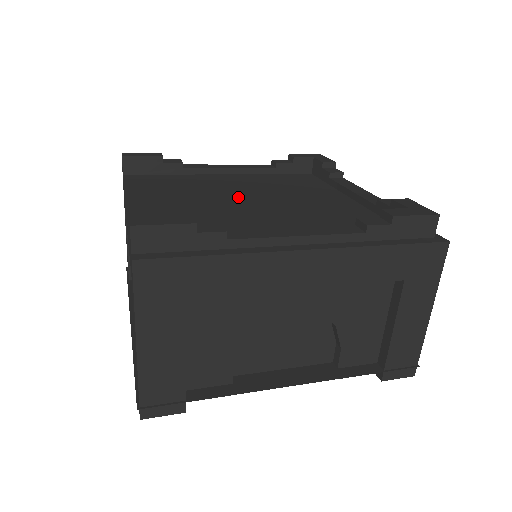
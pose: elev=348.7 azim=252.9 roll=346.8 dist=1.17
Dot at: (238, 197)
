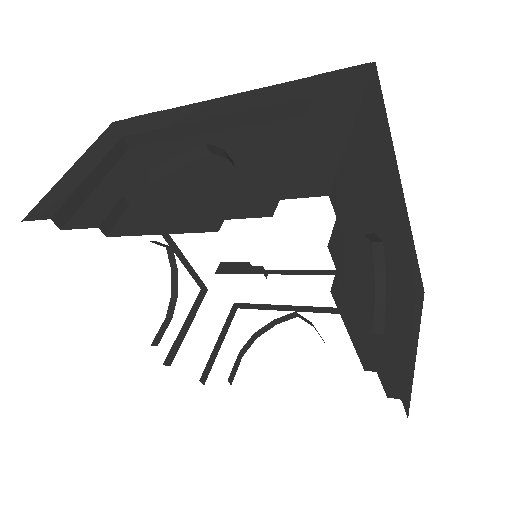
Dot at: occluded
